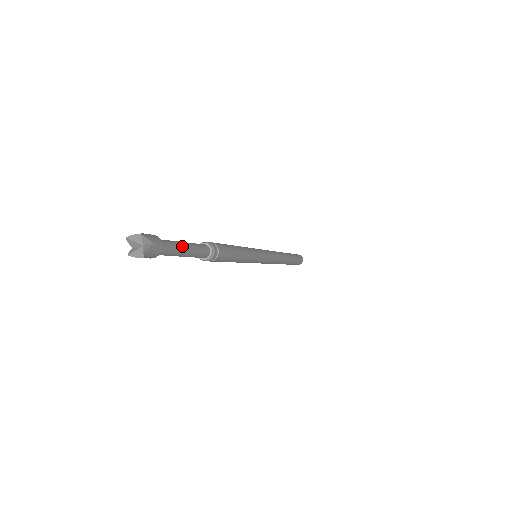
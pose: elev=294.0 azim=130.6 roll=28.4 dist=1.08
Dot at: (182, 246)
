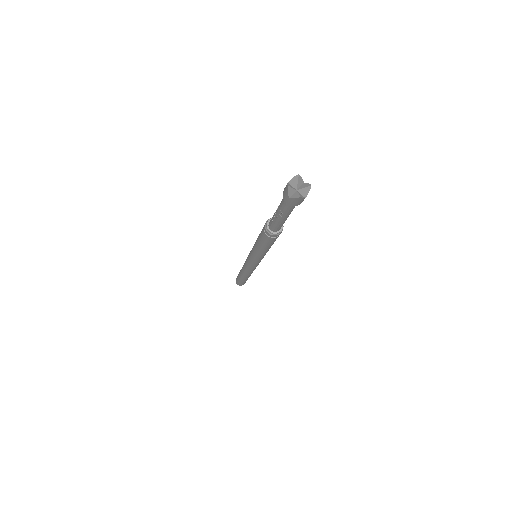
Dot at: occluded
